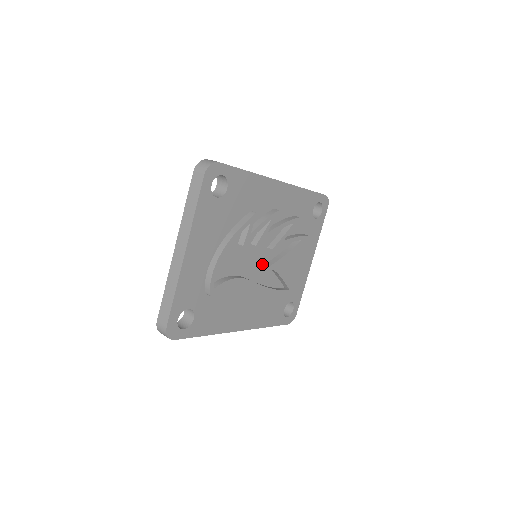
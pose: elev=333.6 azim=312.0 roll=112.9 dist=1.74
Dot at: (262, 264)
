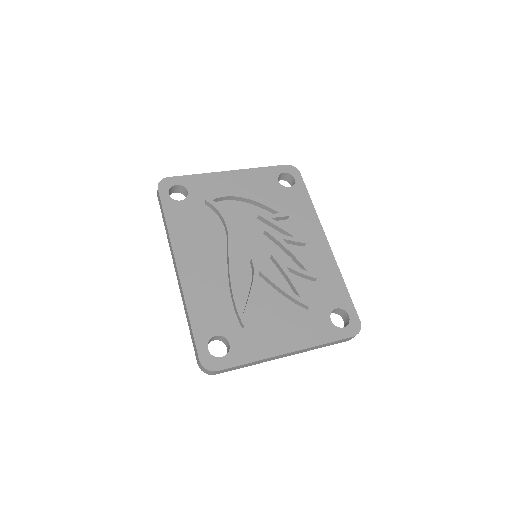
Dot at: occluded
